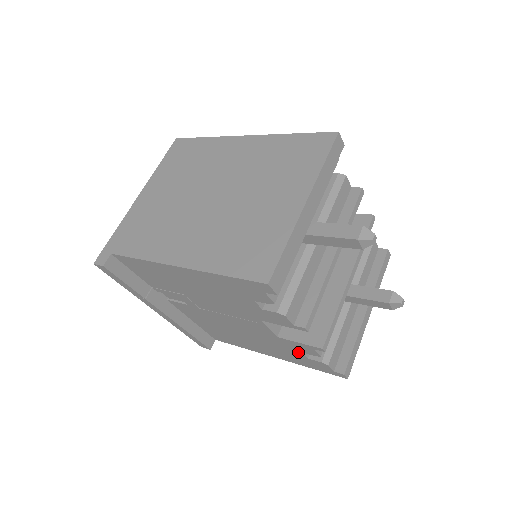
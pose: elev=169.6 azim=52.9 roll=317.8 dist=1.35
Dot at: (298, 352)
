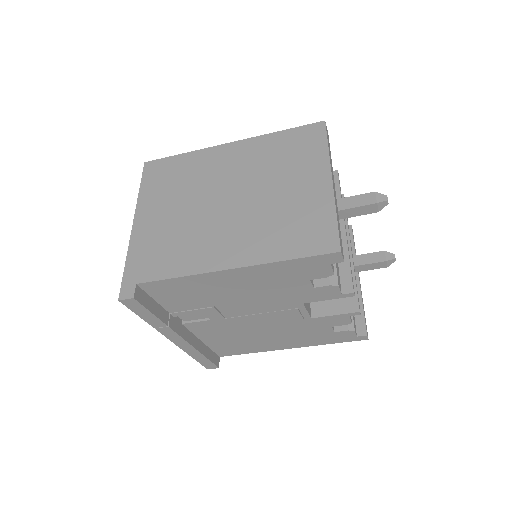
Dot at: (326, 328)
